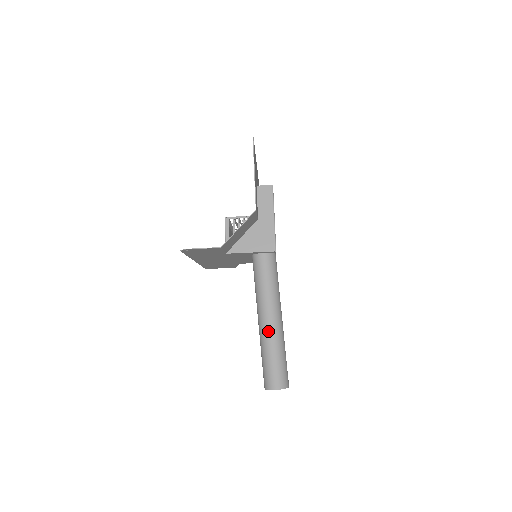
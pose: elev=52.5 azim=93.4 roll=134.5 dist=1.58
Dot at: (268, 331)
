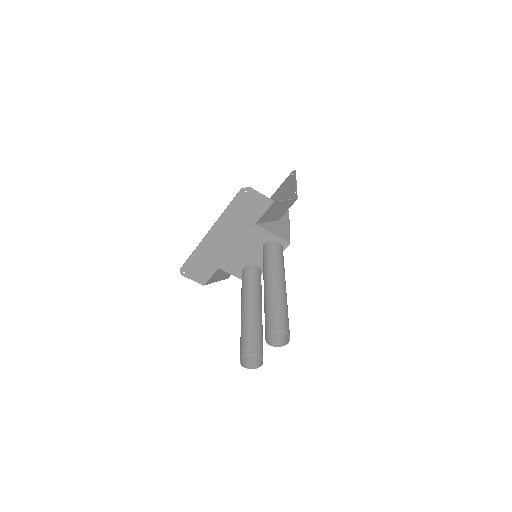
Dot at: (280, 289)
